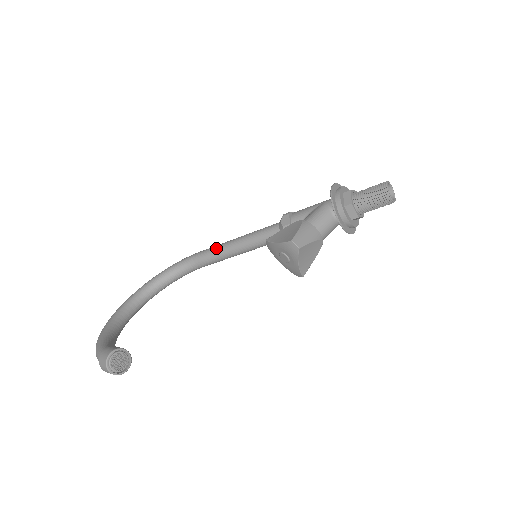
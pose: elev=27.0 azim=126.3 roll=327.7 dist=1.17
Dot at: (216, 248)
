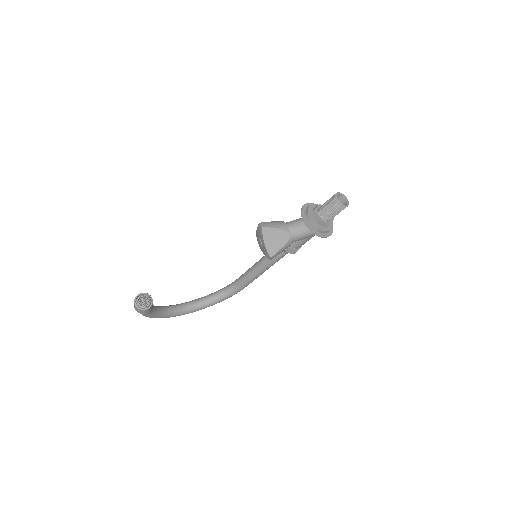
Dot at: (248, 269)
